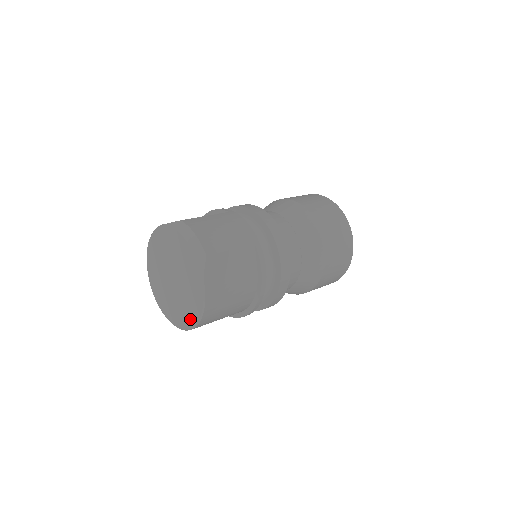
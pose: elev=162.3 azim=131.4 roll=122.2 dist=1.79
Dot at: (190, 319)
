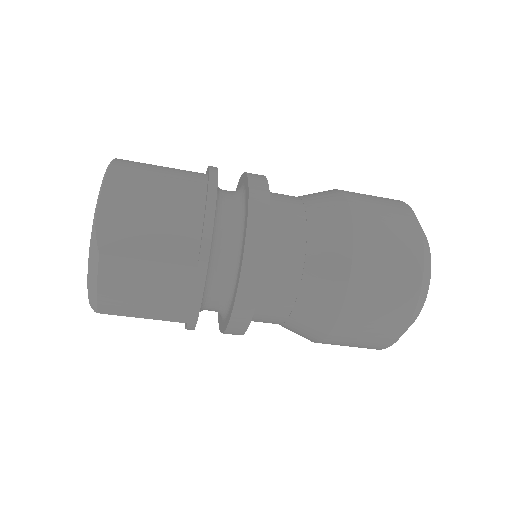
Dot at: occluded
